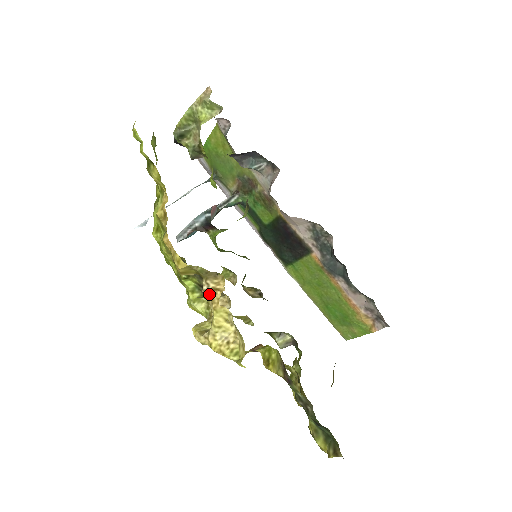
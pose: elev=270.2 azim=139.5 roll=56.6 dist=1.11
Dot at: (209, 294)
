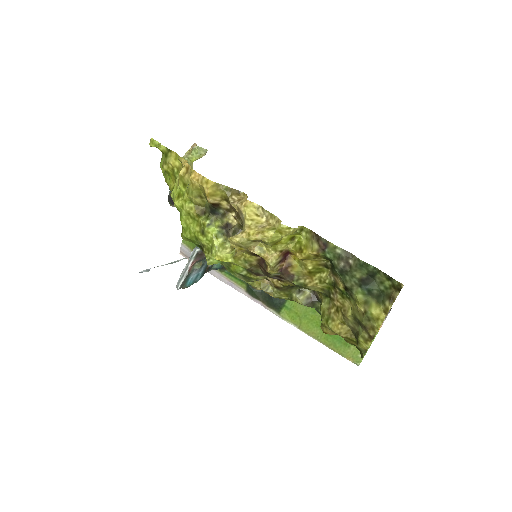
Dot at: (236, 203)
